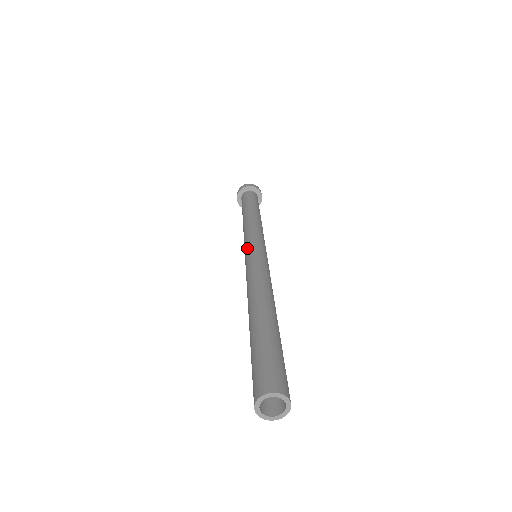
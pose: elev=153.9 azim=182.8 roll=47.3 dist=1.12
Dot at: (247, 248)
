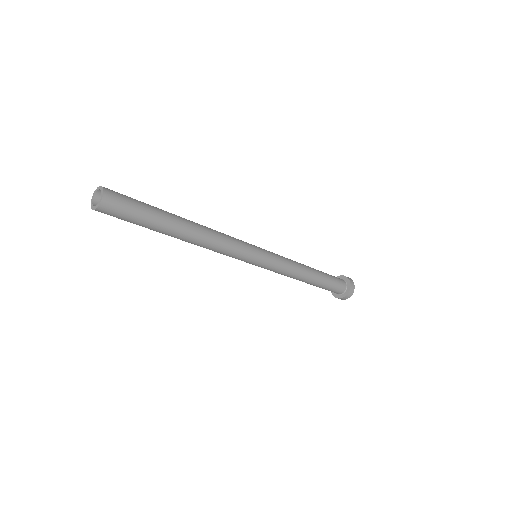
Dot at: occluded
